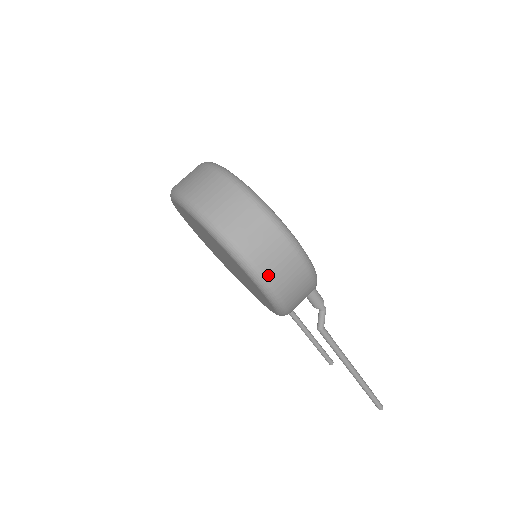
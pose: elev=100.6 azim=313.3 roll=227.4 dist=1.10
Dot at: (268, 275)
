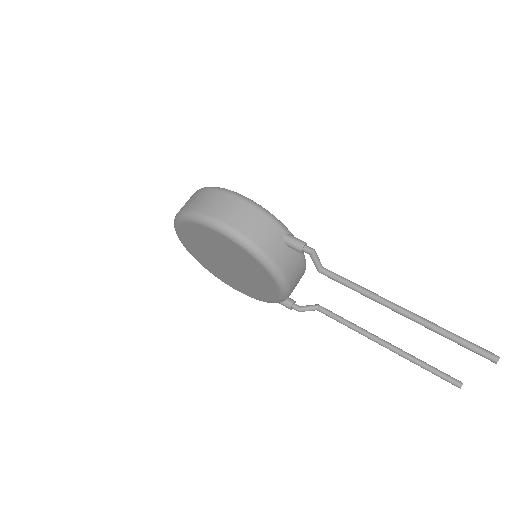
Dot at: (214, 215)
